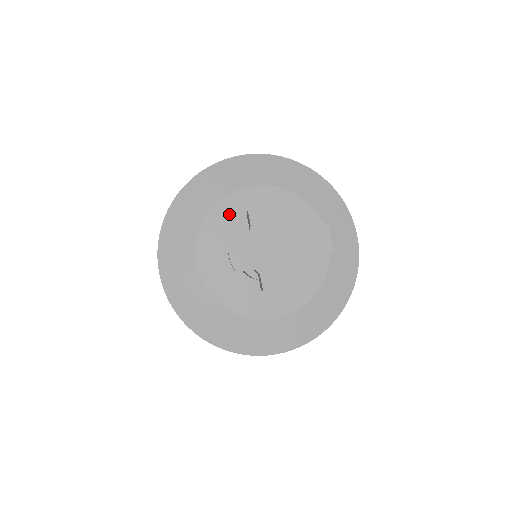
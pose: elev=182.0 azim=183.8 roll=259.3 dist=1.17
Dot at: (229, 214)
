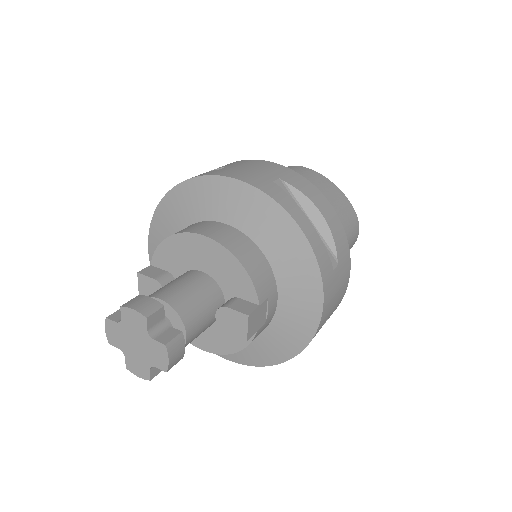
Dot at: (180, 250)
